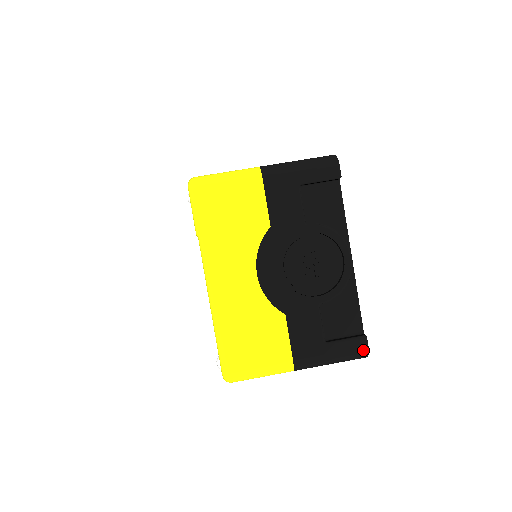
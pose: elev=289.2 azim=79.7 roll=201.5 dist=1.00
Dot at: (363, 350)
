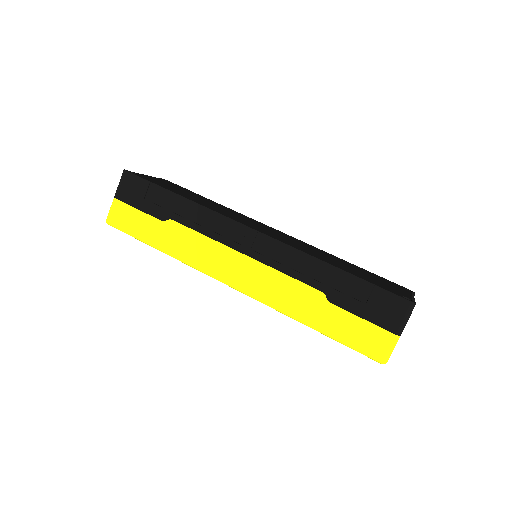
Dot at: (414, 295)
